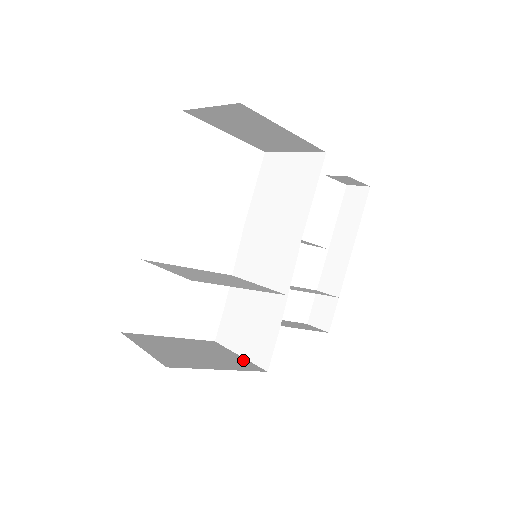
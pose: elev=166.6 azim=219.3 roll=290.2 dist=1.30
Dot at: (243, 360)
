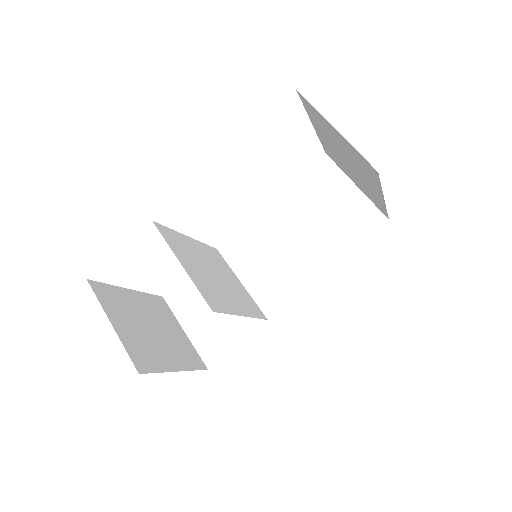
Dot at: (189, 344)
